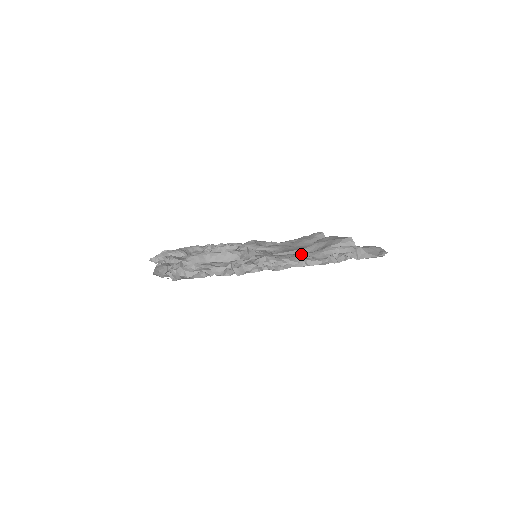
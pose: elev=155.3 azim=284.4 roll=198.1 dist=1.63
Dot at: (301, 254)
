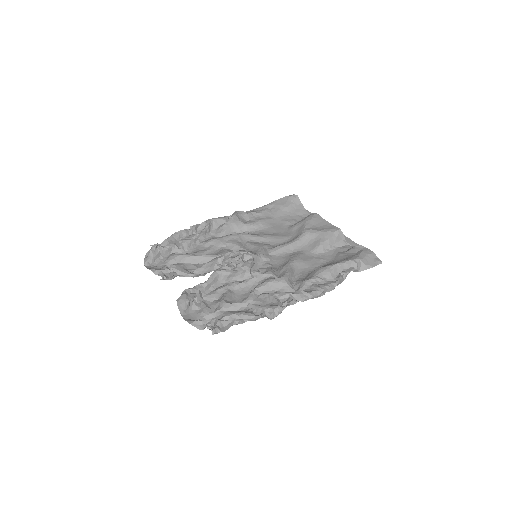
Dot at: (314, 278)
